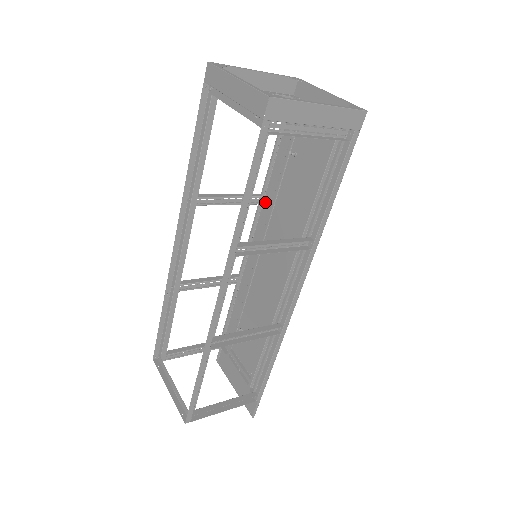
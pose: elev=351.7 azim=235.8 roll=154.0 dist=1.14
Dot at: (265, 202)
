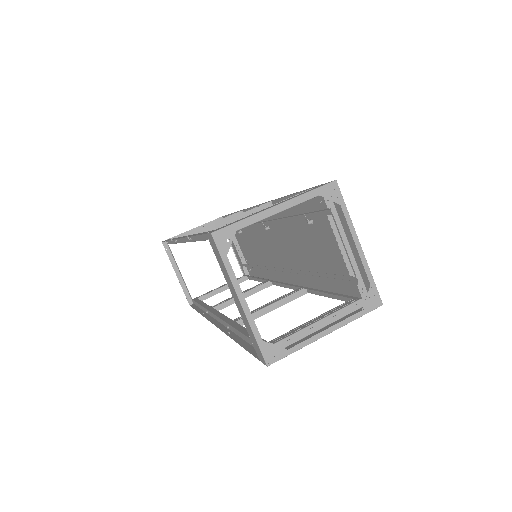
Dot at: occluded
